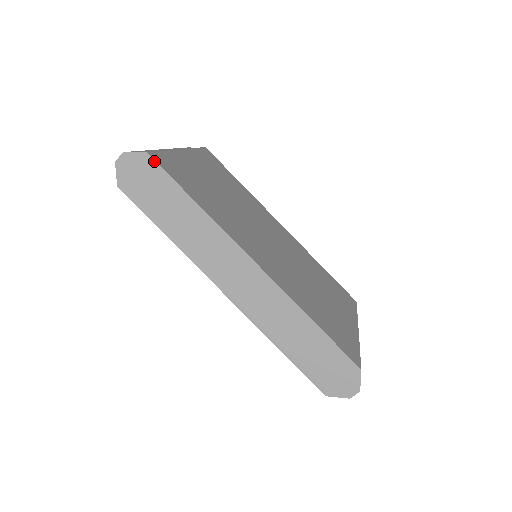
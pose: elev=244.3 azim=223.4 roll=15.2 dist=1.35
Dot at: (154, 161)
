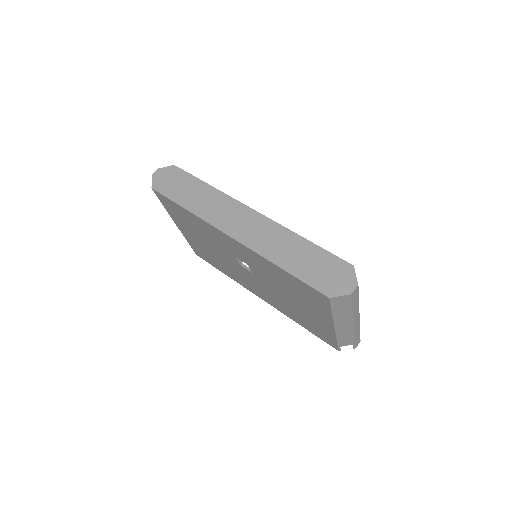
Dot at: (179, 168)
